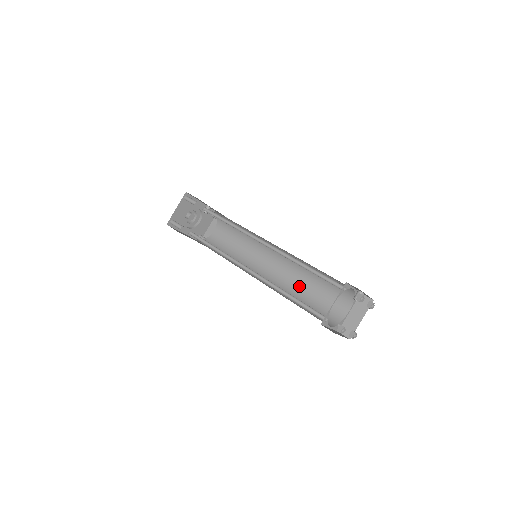
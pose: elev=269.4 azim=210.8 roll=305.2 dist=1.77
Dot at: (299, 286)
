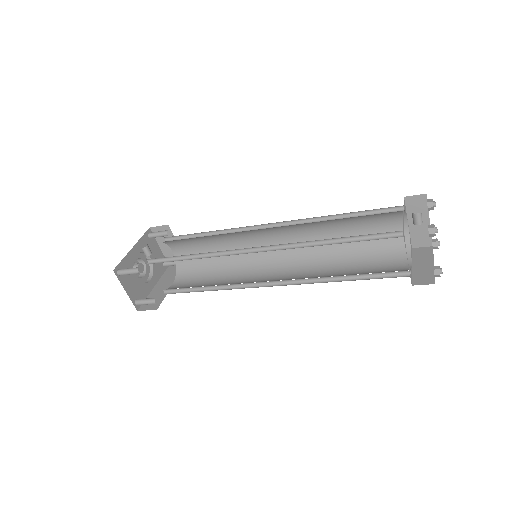
Dot at: occluded
